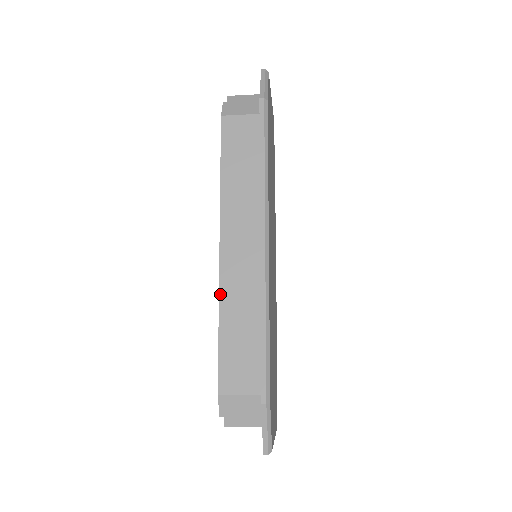
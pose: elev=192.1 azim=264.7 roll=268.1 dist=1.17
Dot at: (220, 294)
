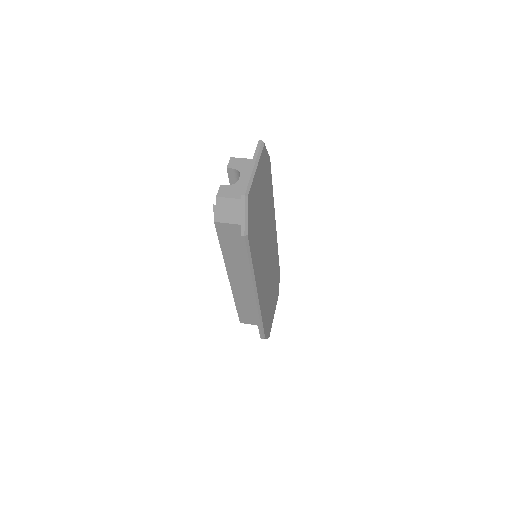
Dot at: (234, 296)
